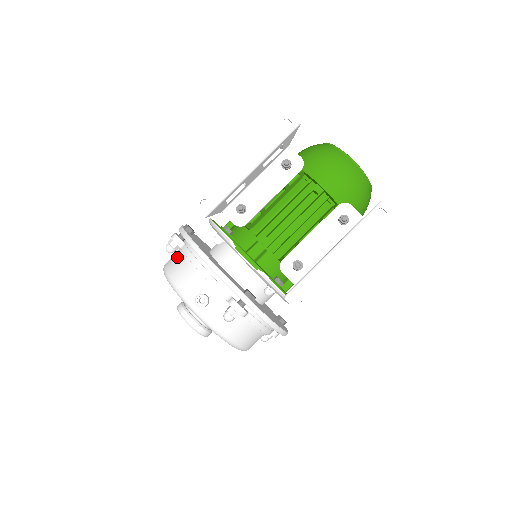
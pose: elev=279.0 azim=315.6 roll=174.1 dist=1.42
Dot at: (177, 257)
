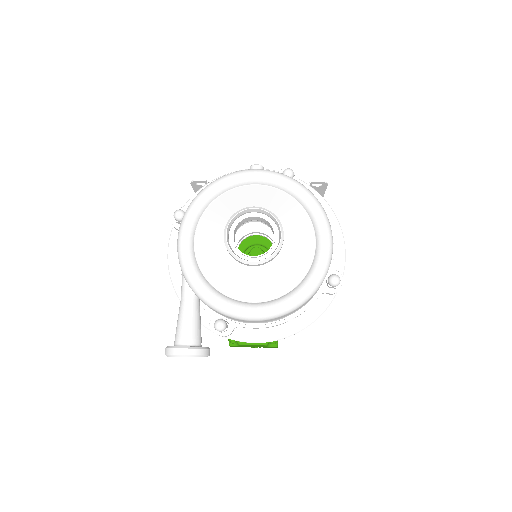
Dot at: occluded
